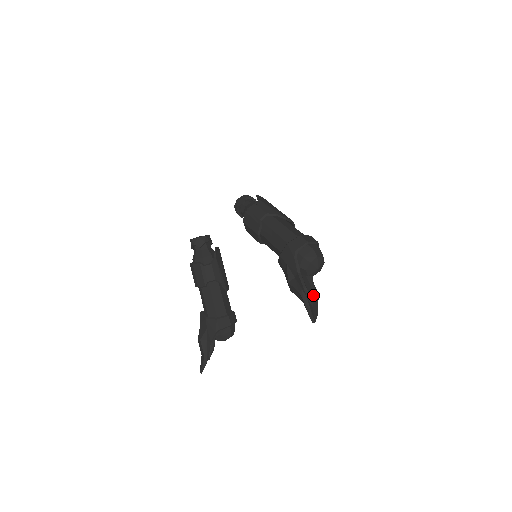
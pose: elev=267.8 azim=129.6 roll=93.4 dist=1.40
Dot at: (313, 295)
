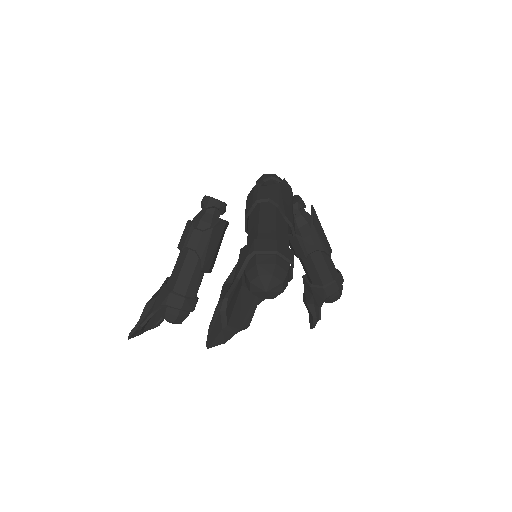
Dot at: (239, 319)
